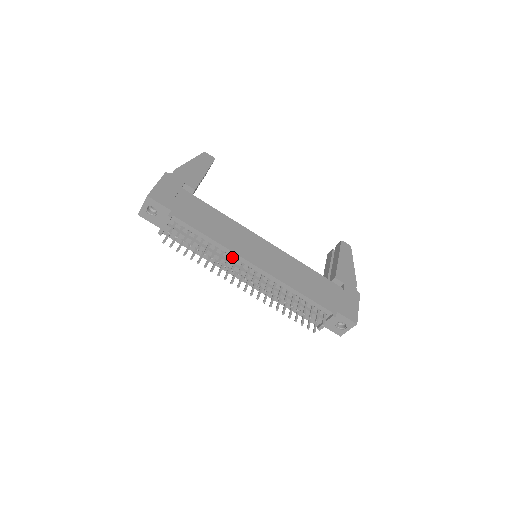
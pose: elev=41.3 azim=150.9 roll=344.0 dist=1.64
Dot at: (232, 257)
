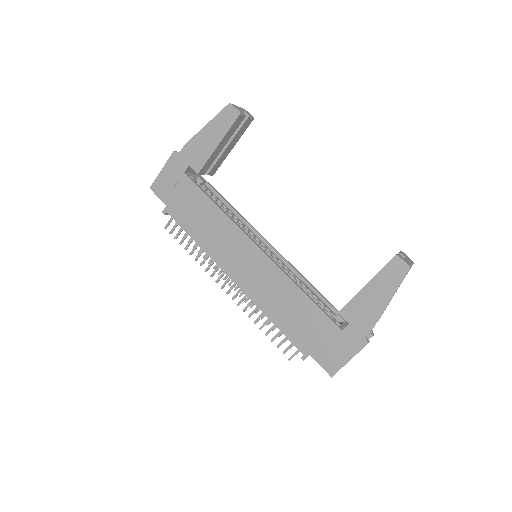
Dot at: occluded
